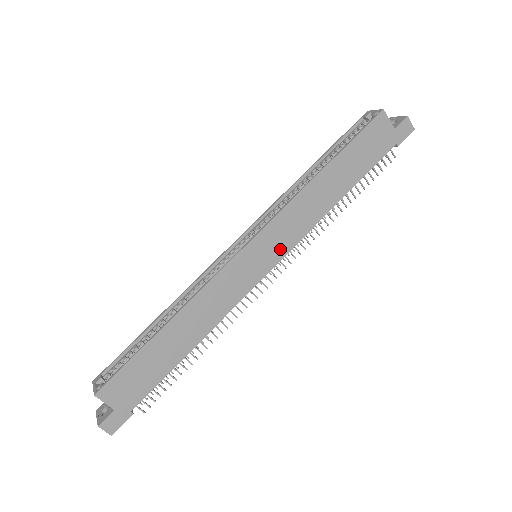
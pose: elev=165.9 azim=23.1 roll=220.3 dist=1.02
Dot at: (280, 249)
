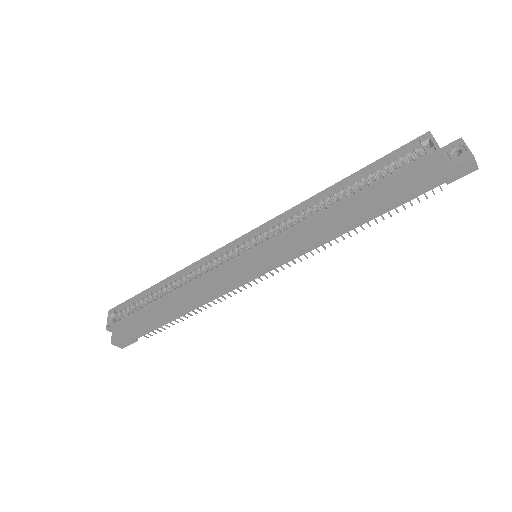
Dot at: (278, 260)
